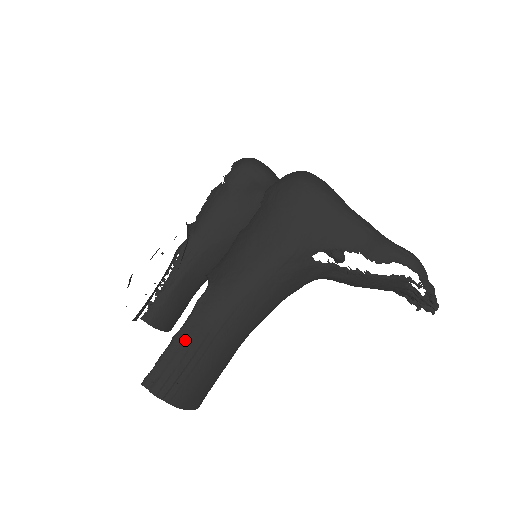
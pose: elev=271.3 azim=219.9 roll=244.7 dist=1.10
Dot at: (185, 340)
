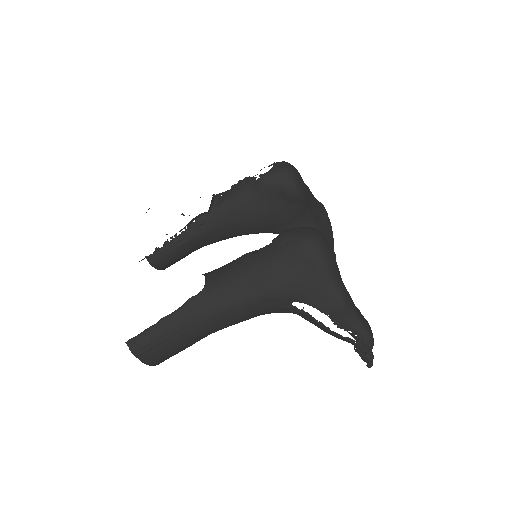
Dot at: (169, 324)
